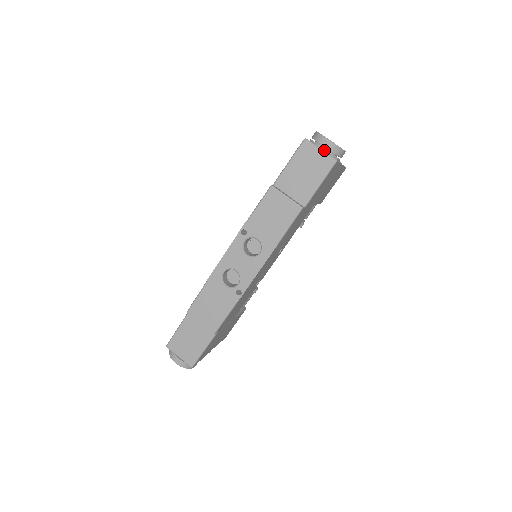
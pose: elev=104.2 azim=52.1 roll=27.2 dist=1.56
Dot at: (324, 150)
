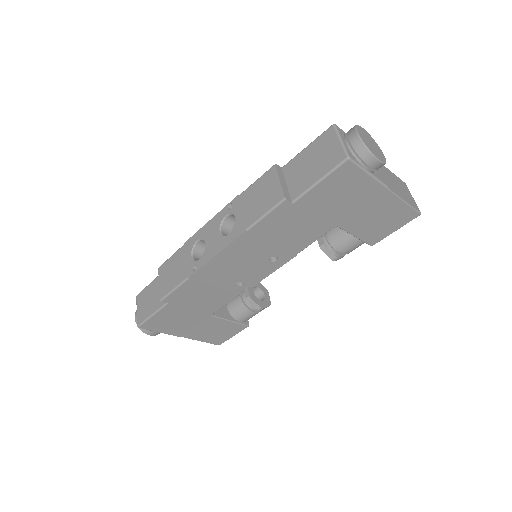
Dot at: (347, 144)
